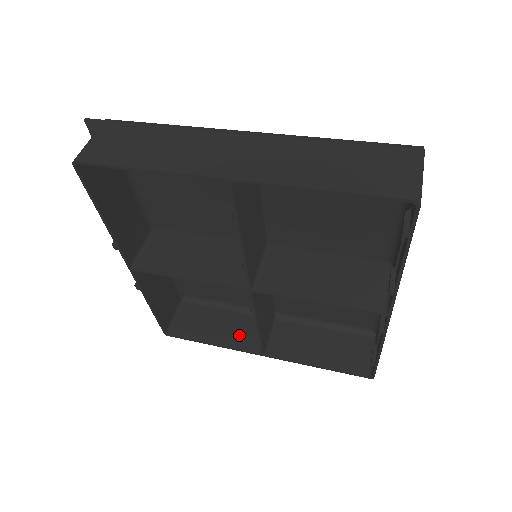
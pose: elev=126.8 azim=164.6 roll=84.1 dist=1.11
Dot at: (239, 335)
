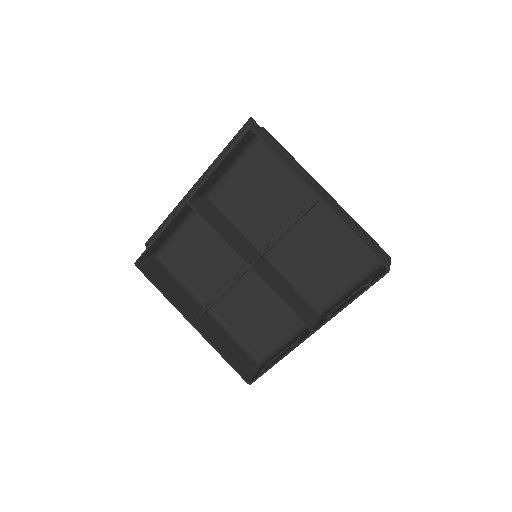
Dot at: (182, 302)
